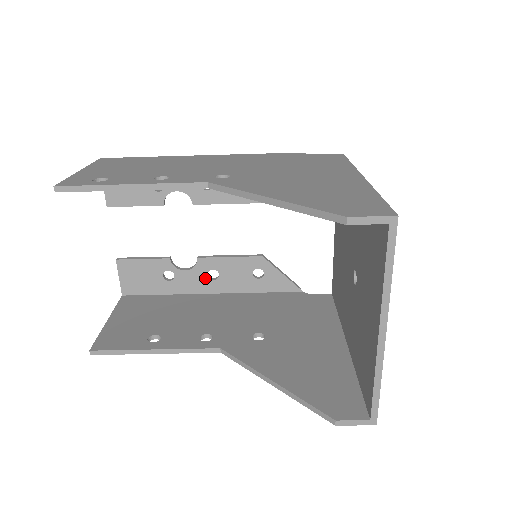
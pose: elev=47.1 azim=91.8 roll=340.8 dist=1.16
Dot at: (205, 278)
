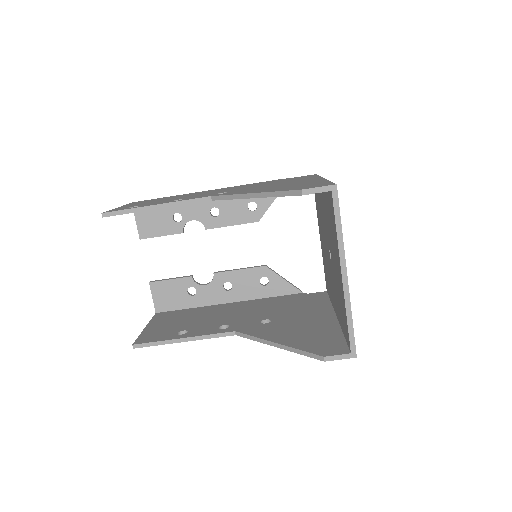
Dot at: (221, 290)
